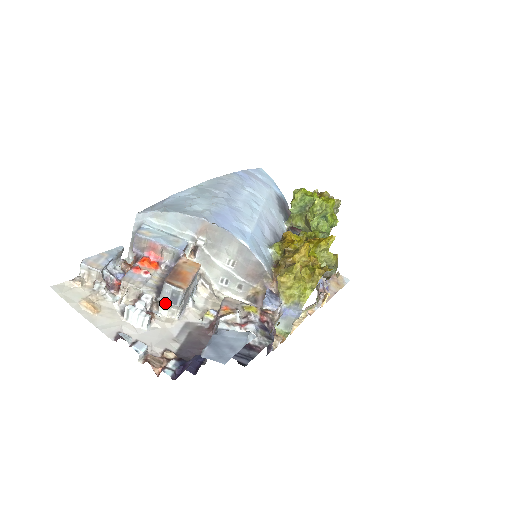
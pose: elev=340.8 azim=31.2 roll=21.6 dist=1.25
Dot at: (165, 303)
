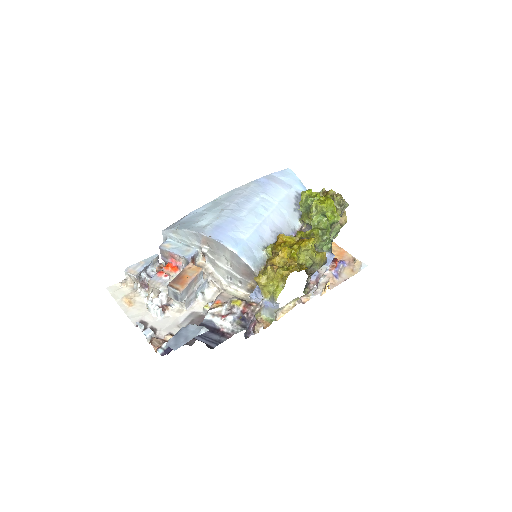
Dot at: occluded
